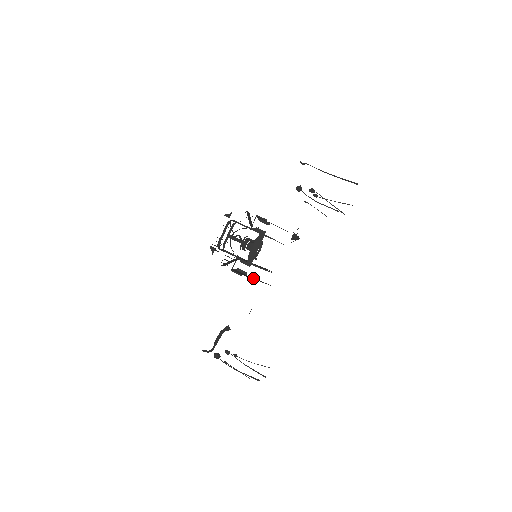
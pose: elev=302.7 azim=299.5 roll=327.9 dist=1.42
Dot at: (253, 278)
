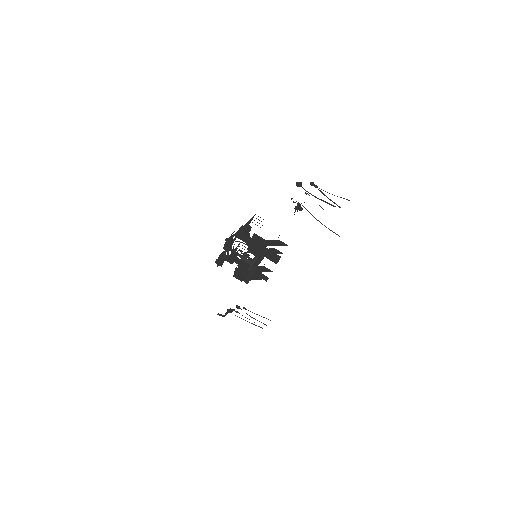
Dot at: (253, 277)
